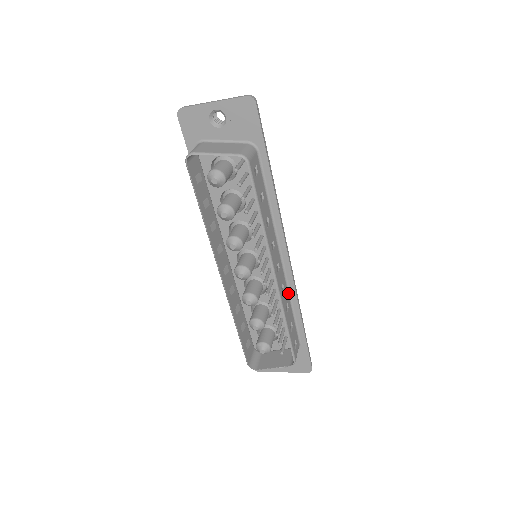
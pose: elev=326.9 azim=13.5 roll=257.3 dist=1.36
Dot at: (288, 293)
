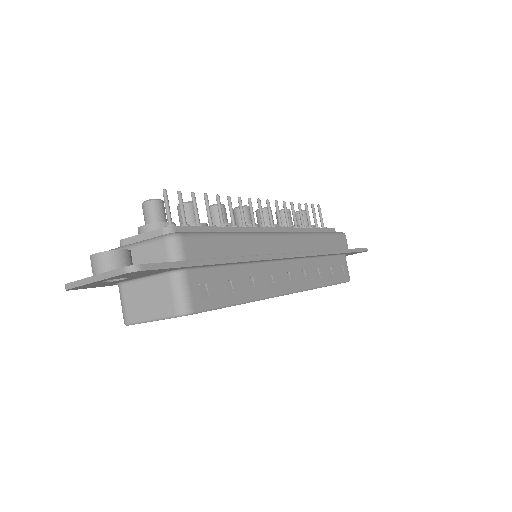
Dot at: (310, 259)
